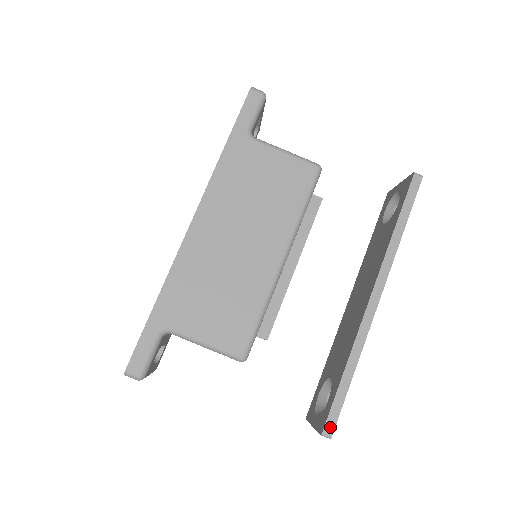
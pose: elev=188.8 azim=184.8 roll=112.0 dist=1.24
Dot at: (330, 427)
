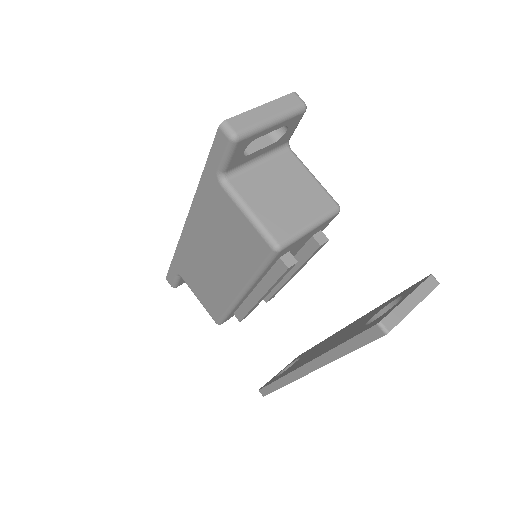
Dot at: (263, 393)
